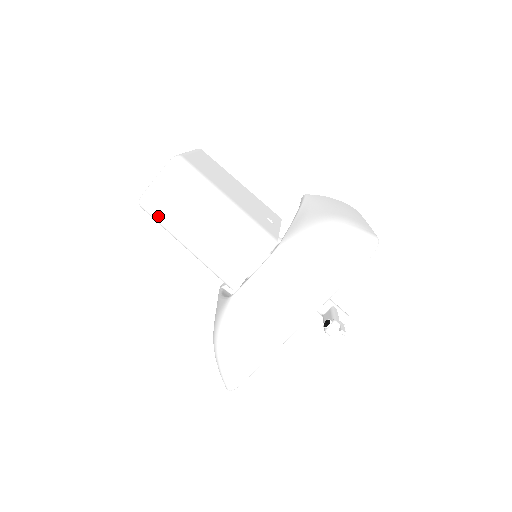
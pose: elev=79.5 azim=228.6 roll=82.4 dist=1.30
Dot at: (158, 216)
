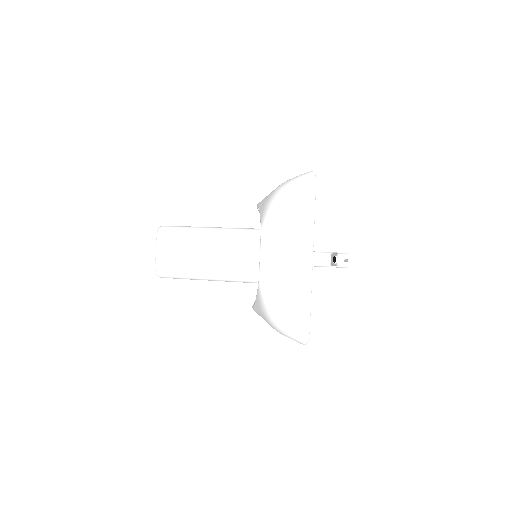
Dot at: (175, 272)
